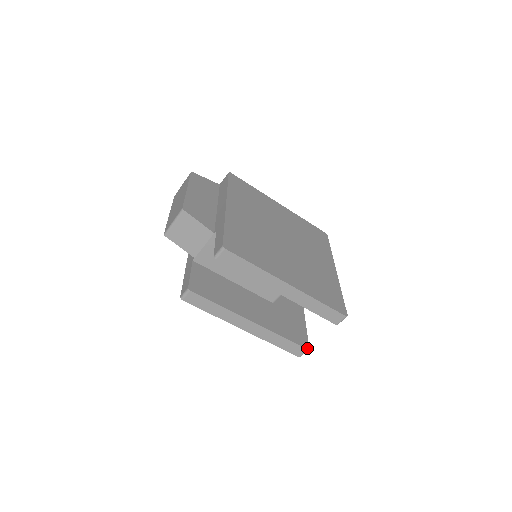
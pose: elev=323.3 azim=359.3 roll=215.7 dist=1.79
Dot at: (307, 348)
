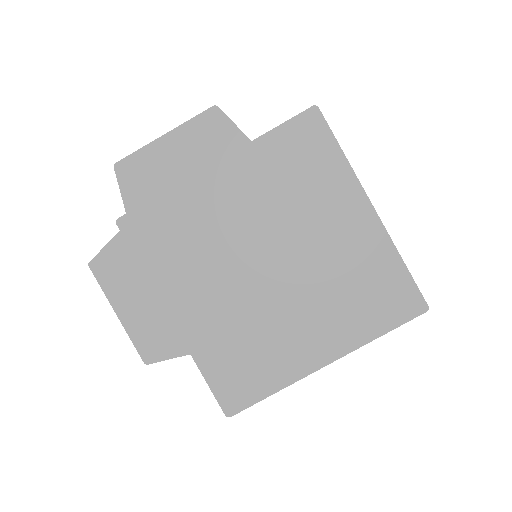
Dot at: occluded
